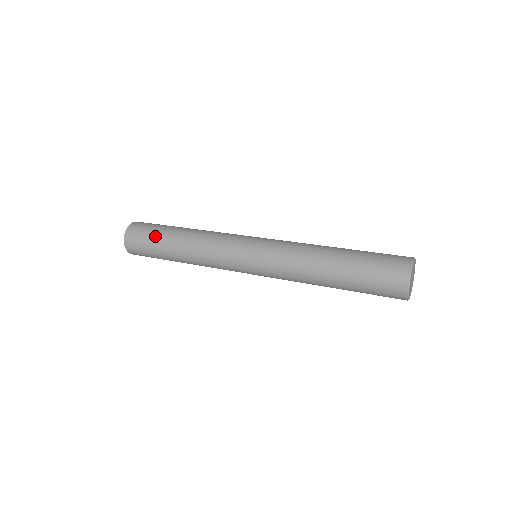
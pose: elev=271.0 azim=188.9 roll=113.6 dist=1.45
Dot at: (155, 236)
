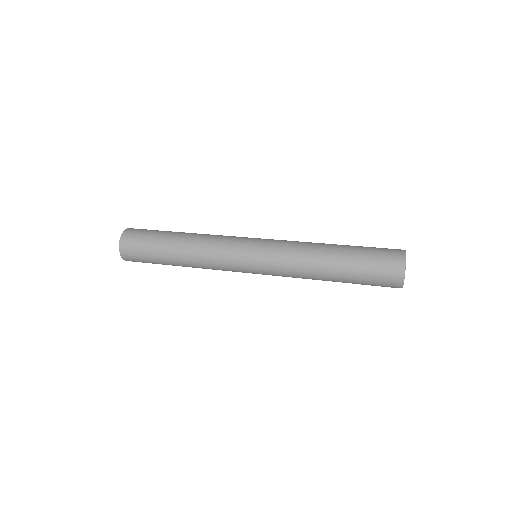
Dot at: (160, 231)
